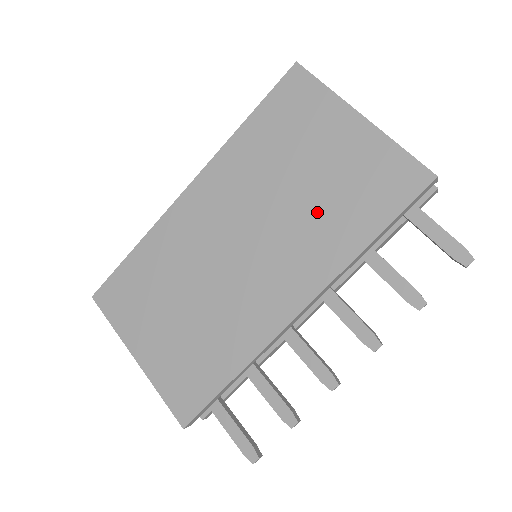
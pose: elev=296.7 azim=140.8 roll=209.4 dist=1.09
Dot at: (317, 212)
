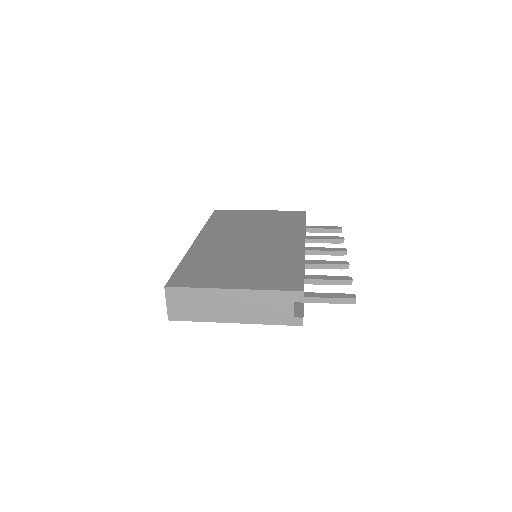
Dot at: (274, 226)
